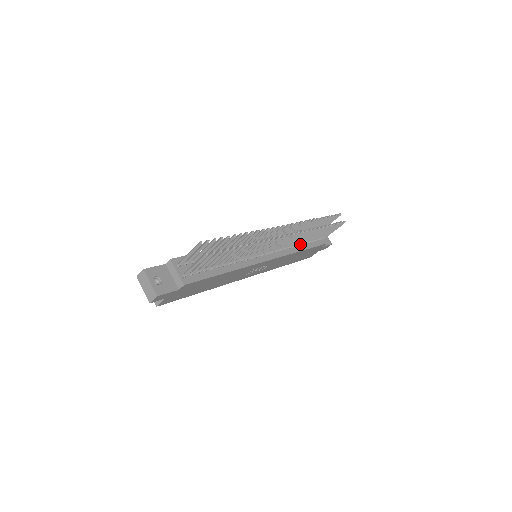
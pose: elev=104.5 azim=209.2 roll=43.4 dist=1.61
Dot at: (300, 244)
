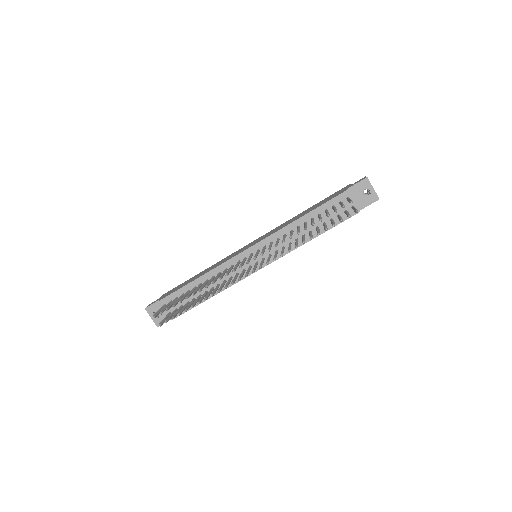
Dot at: (309, 232)
